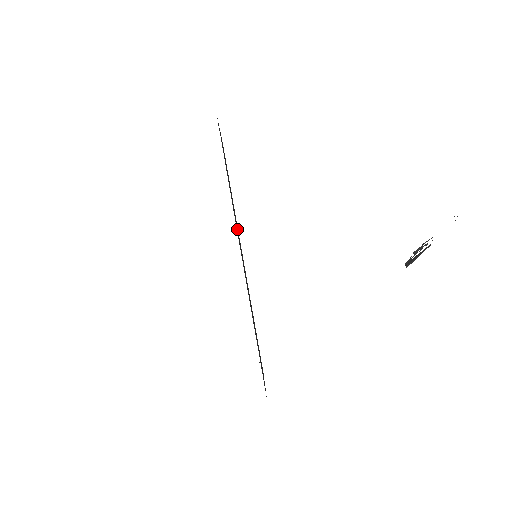
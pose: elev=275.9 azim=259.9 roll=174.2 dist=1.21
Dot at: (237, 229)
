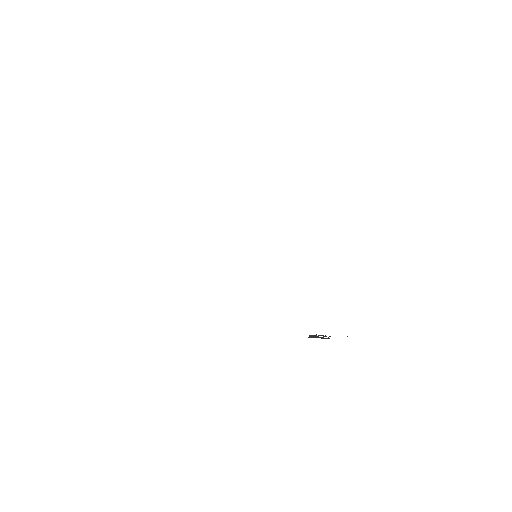
Dot at: occluded
